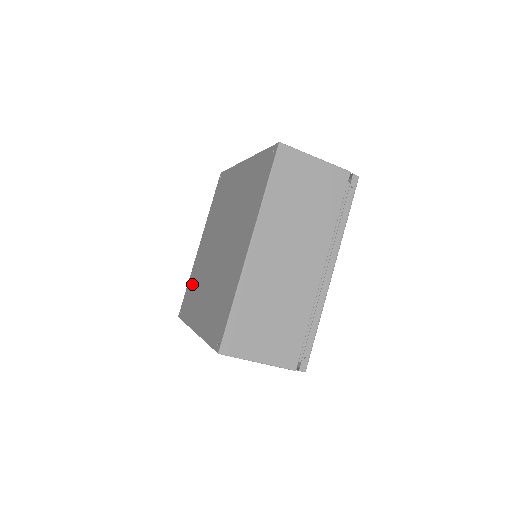
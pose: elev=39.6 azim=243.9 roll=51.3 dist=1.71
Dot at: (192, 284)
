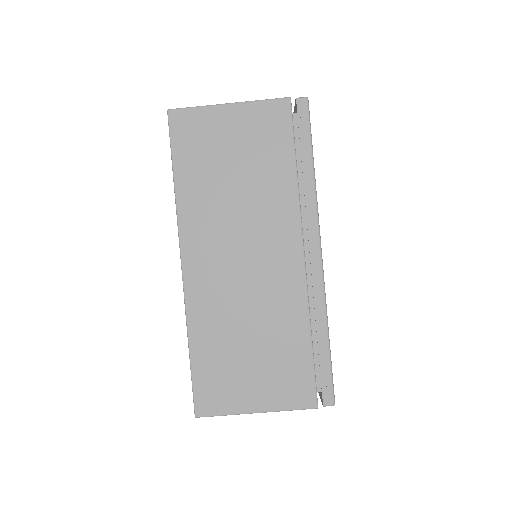
Dot at: occluded
